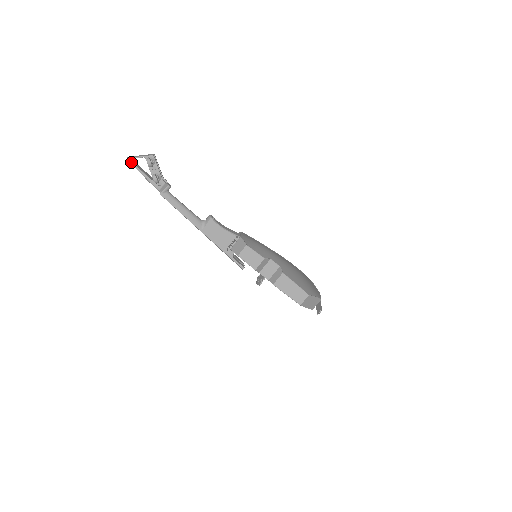
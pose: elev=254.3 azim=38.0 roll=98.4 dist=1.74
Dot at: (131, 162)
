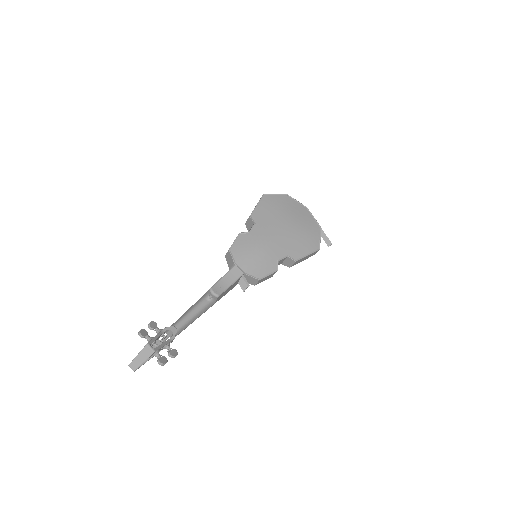
Dot at: occluded
